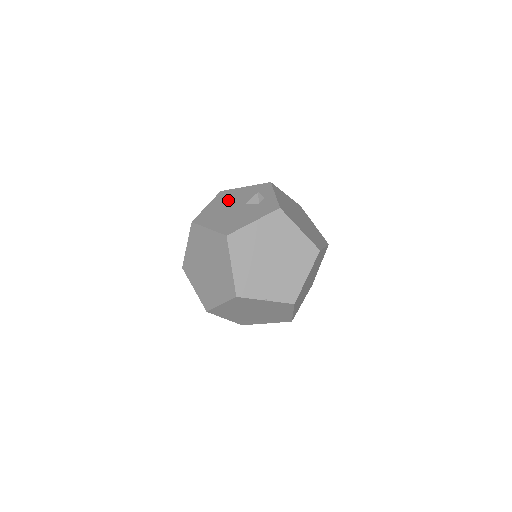
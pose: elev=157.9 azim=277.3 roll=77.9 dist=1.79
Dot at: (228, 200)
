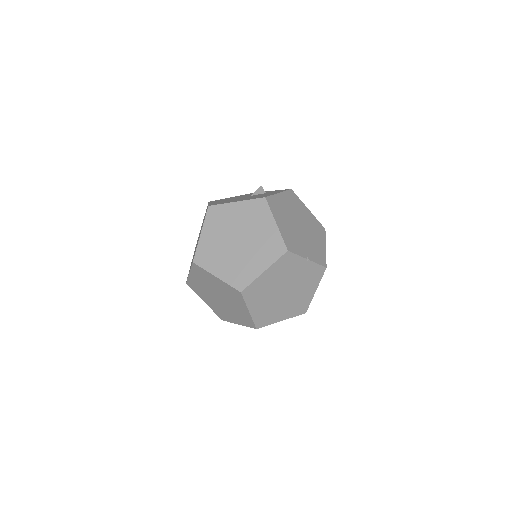
Dot at: (228, 199)
